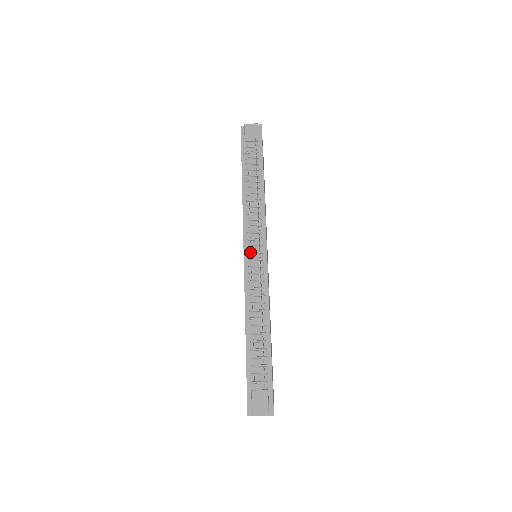
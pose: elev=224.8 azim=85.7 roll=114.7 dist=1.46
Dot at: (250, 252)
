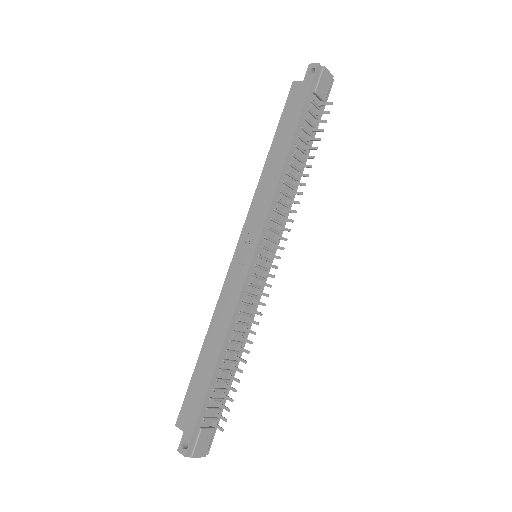
Dot at: (261, 255)
